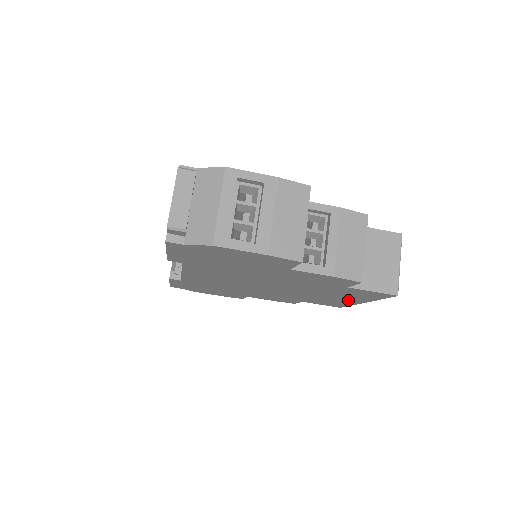
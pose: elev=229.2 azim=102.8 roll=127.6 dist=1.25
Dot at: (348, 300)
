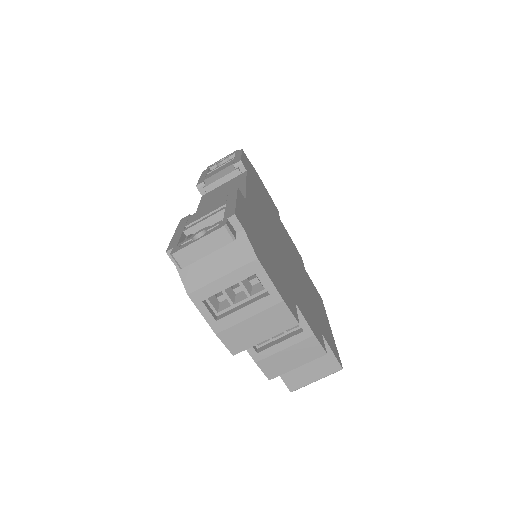
Dot at: occluded
